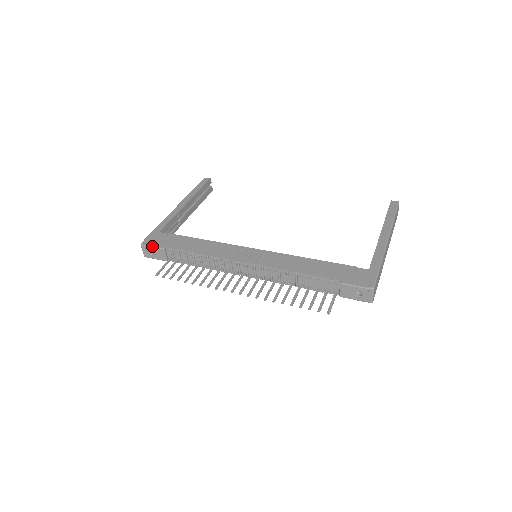
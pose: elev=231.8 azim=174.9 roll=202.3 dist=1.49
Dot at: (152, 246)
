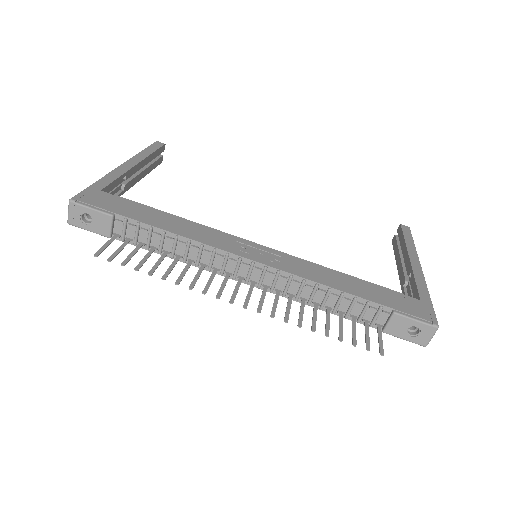
Dot at: (91, 207)
